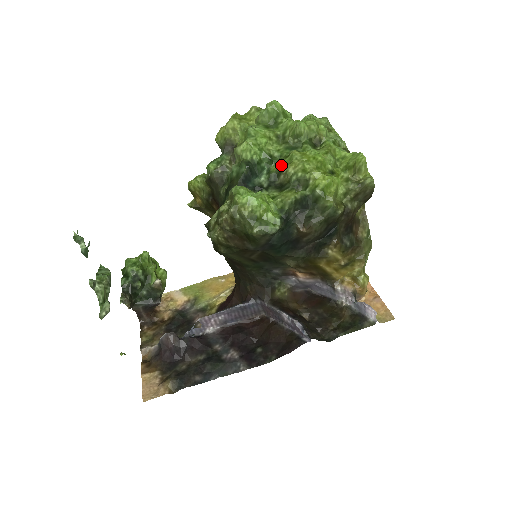
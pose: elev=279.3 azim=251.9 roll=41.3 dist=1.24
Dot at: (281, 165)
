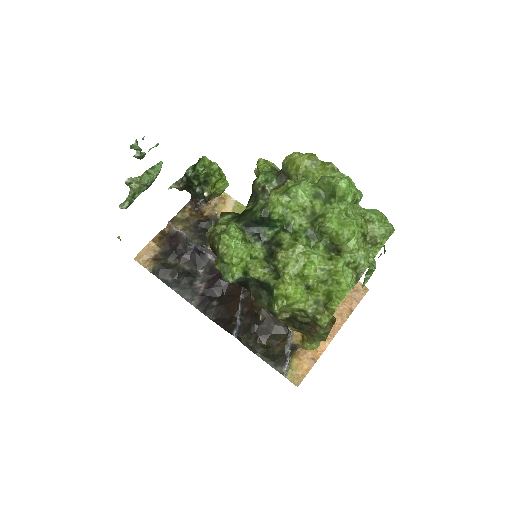
Dot at: (285, 241)
